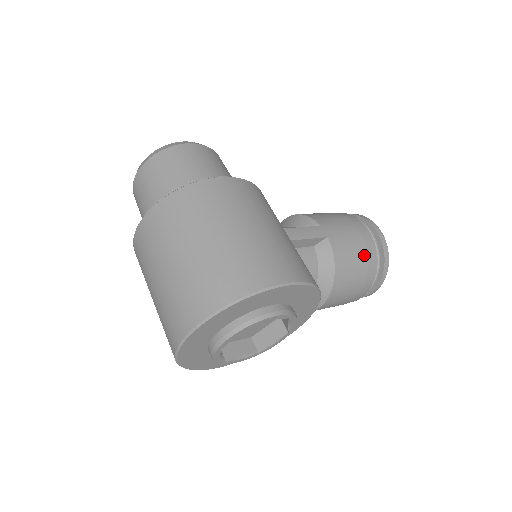
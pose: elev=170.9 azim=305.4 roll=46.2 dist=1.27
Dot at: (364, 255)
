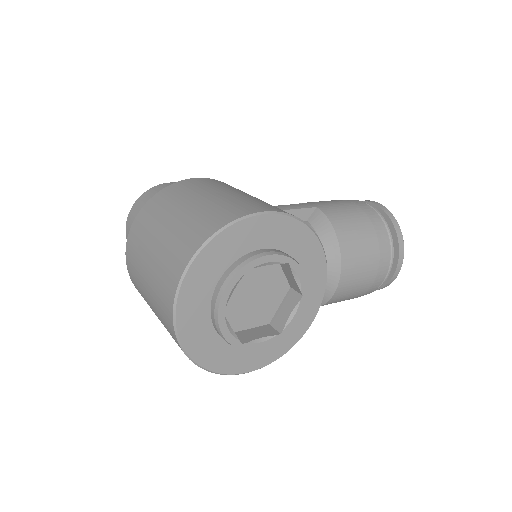
Dot at: (365, 218)
